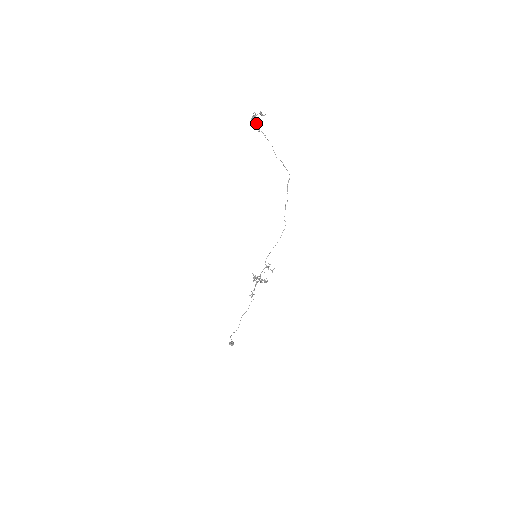
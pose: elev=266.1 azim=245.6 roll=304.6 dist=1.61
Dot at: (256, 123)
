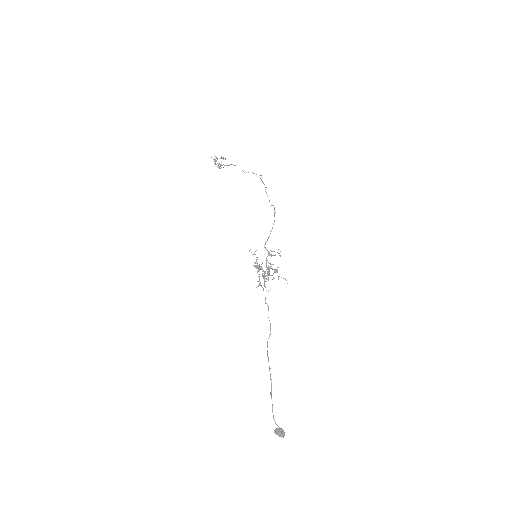
Dot at: (220, 164)
